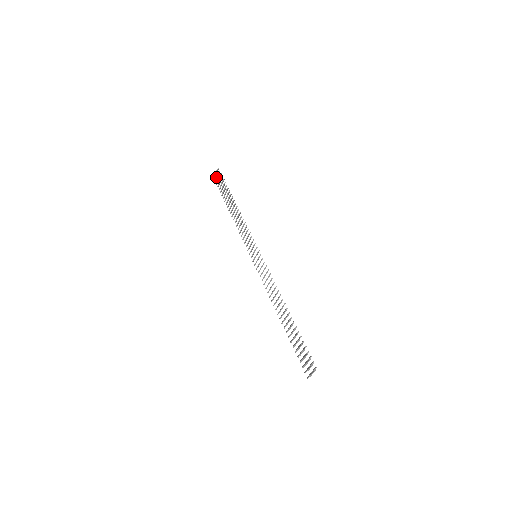
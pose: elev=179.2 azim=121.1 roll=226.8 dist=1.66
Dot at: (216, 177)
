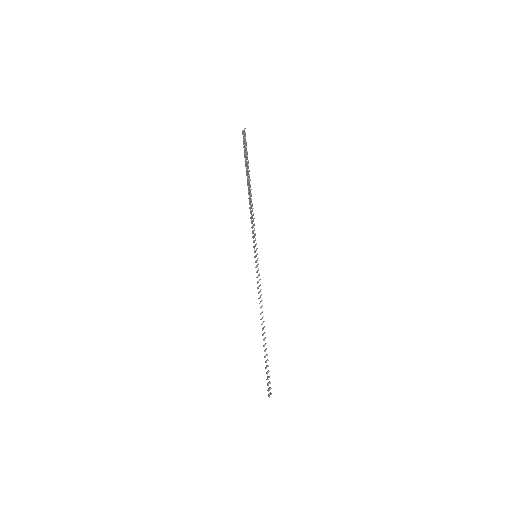
Dot at: occluded
